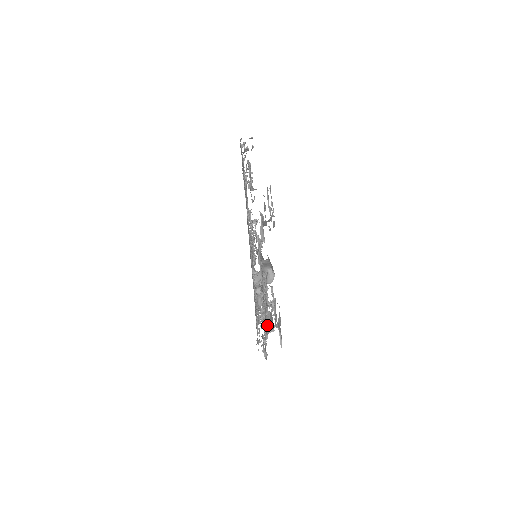
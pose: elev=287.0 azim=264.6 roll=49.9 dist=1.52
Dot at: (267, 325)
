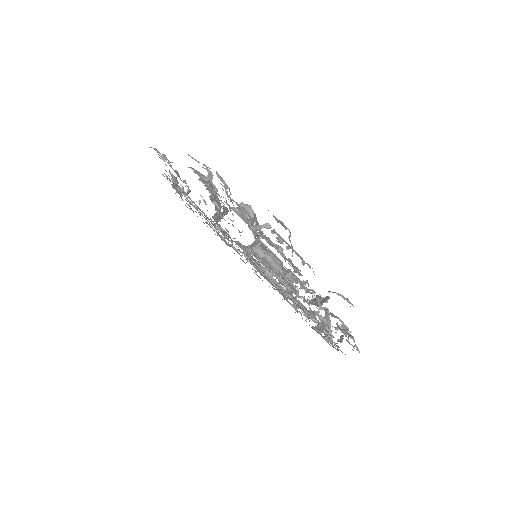
Dot at: (281, 252)
